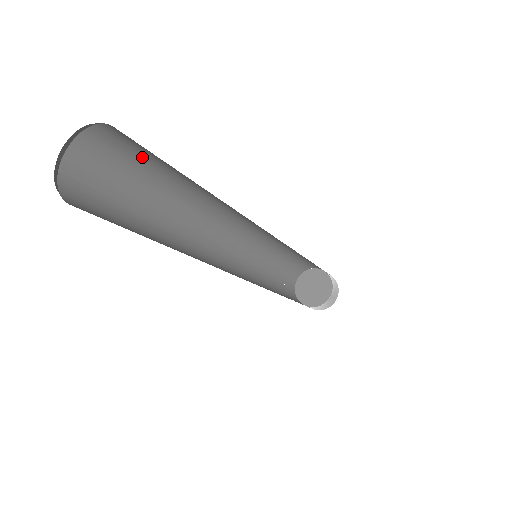
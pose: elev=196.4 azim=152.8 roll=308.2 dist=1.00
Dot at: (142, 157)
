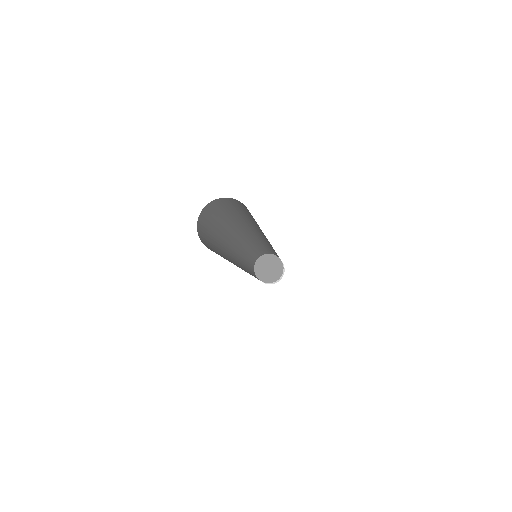
Dot at: (219, 213)
